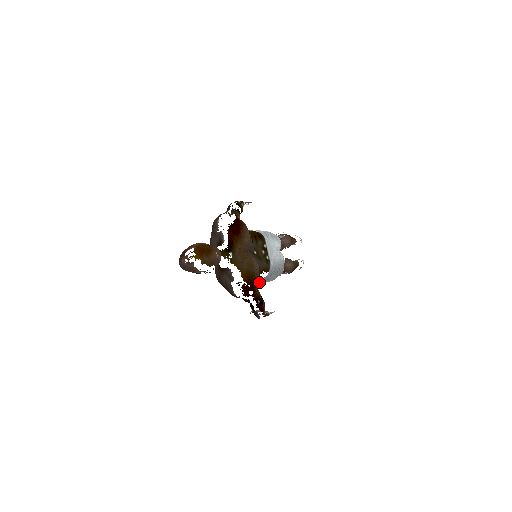
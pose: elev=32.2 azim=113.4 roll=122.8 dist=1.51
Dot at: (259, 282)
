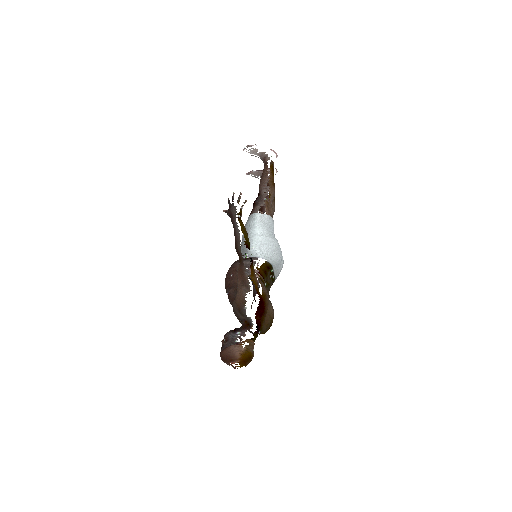
Dot at: occluded
